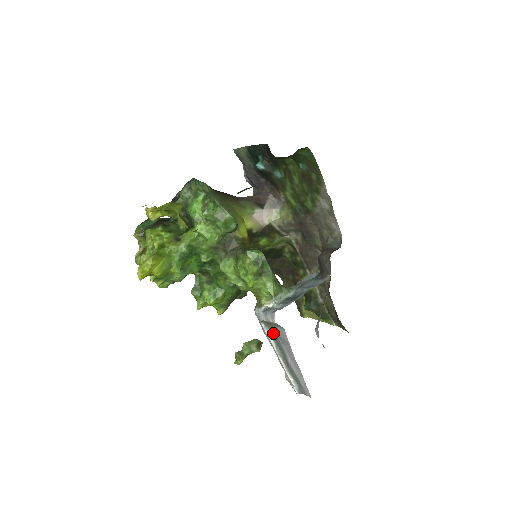
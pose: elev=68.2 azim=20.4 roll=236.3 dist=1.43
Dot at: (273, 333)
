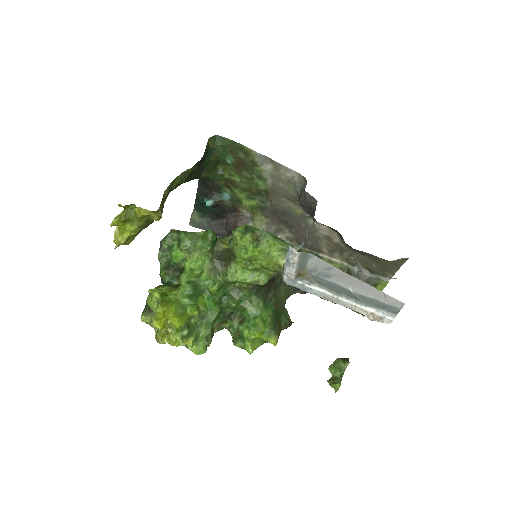
Dot at: (314, 280)
